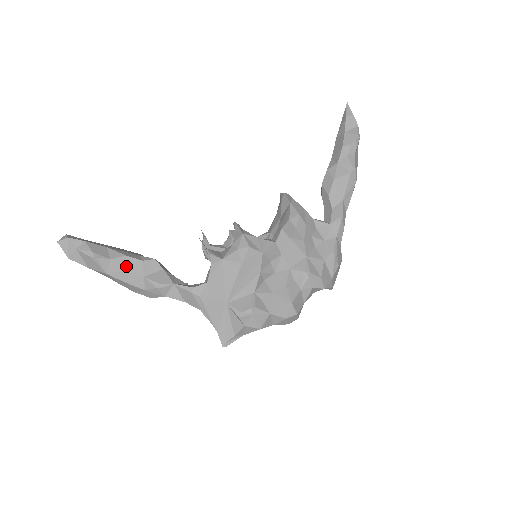
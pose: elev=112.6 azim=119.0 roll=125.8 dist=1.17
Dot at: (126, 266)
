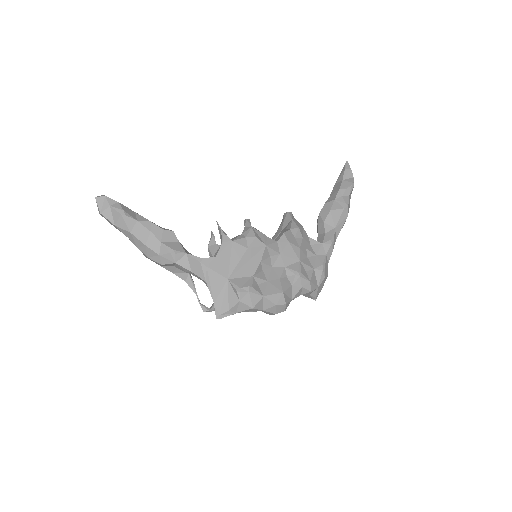
Dot at: (149, 230)
